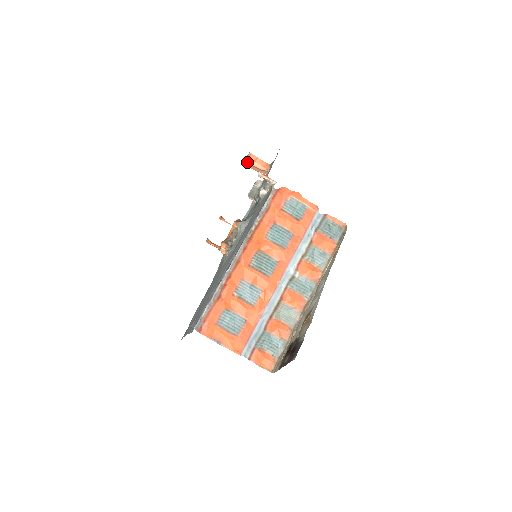
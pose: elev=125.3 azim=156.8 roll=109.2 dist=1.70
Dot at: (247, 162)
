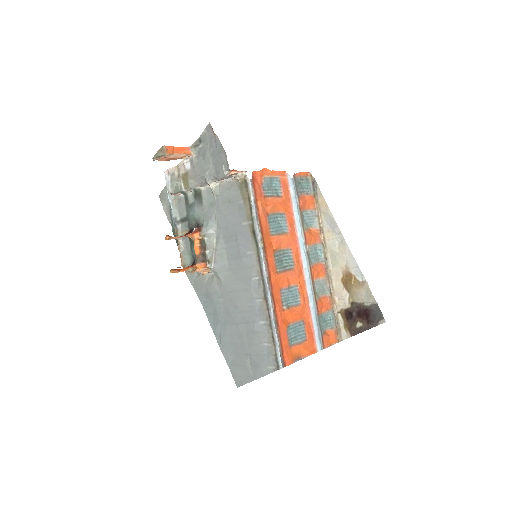
Dot at: occluded
